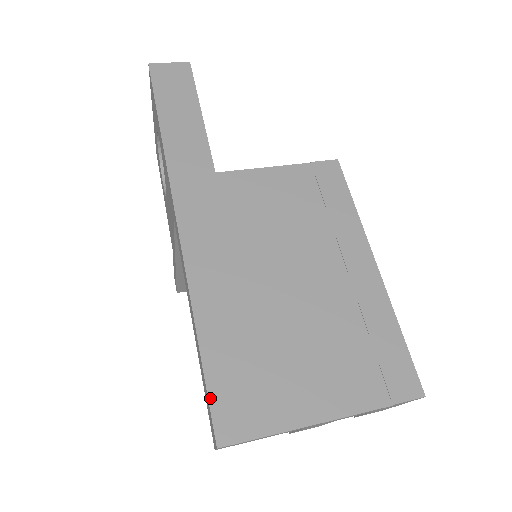
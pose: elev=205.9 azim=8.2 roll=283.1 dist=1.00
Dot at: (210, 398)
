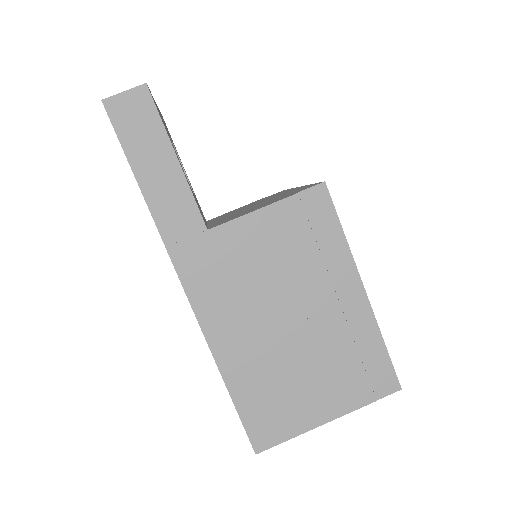
Dot at: (244, 425)
